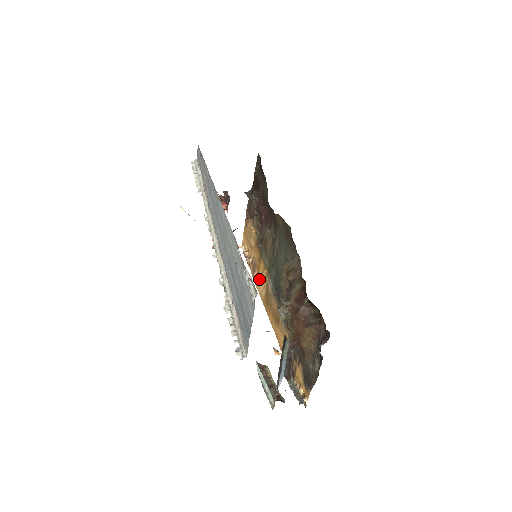
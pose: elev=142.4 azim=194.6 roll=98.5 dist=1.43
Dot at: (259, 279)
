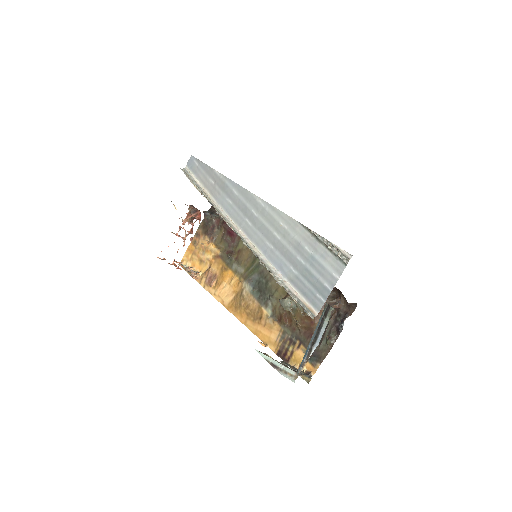
Dot at: (222, 288)
